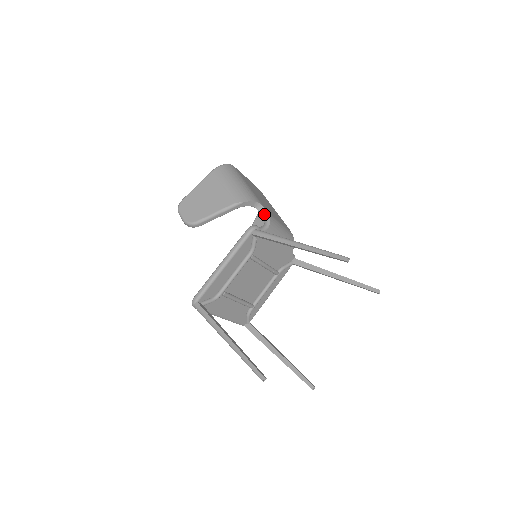
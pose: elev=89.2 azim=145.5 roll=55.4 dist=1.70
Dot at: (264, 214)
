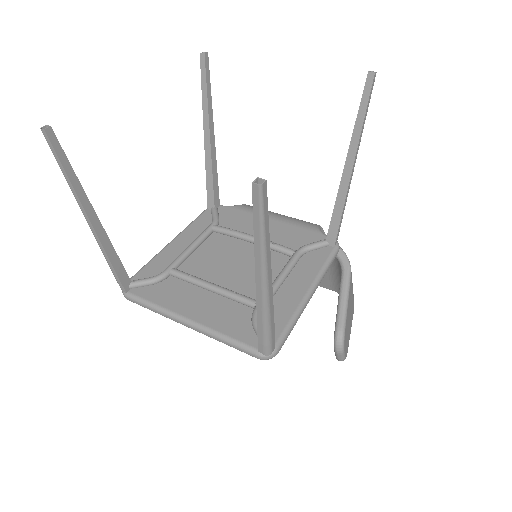
Dot at: occluded
